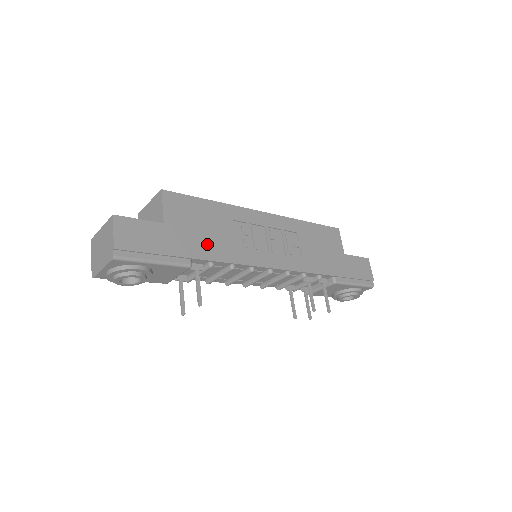
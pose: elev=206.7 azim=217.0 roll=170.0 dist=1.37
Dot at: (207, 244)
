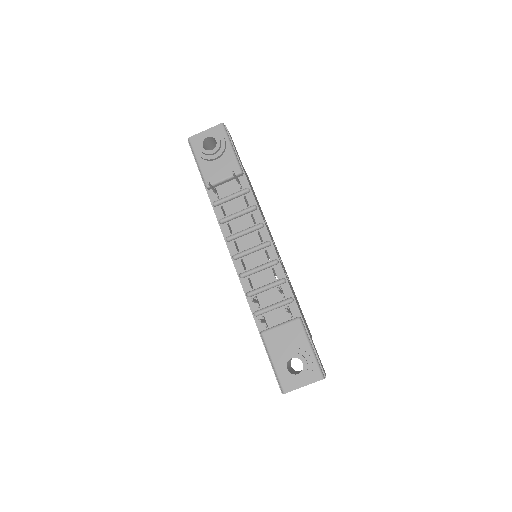
Dot at: (252, 190)
